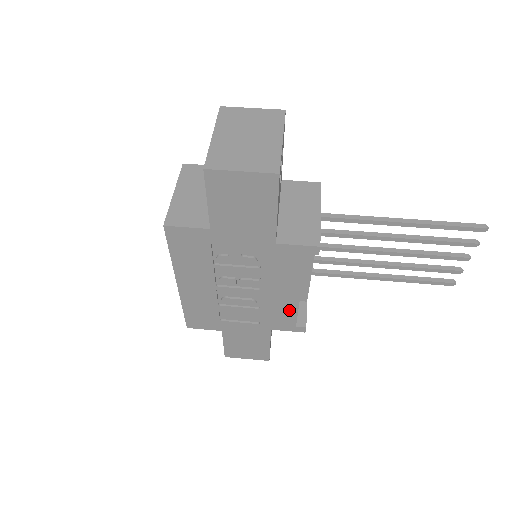
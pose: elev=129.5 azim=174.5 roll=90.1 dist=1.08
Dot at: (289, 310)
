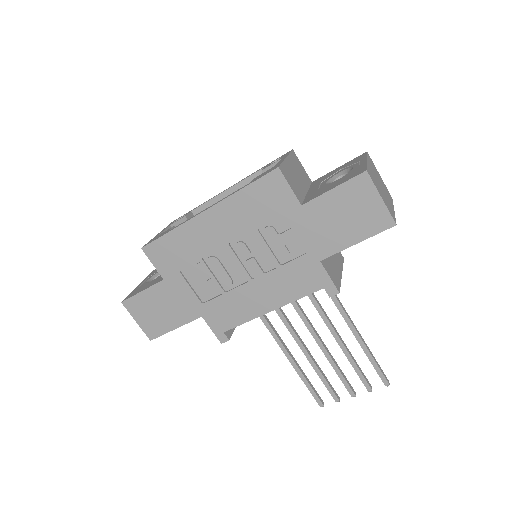
Dot at: (242, 315)
